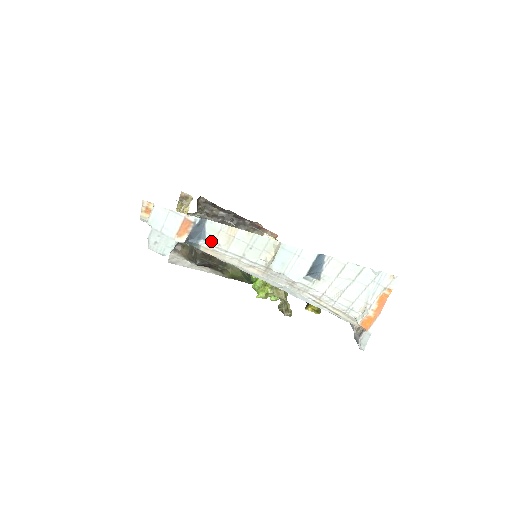
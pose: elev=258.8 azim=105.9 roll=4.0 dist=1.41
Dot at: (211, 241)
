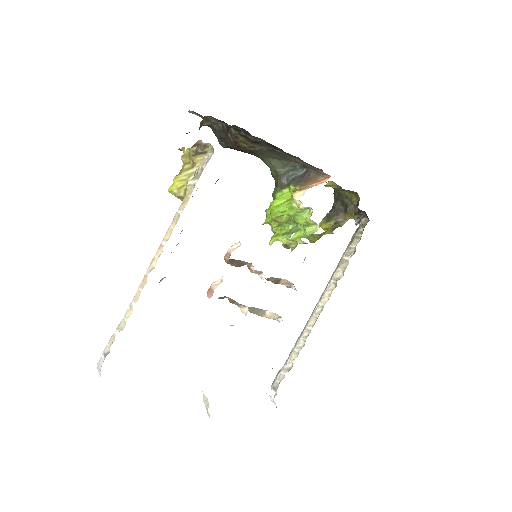
Dot at: occluded
